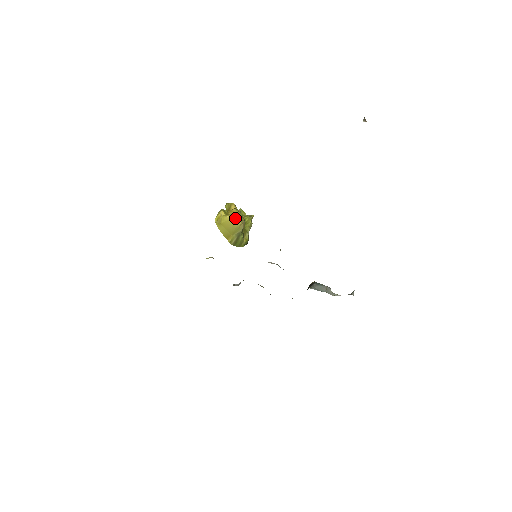
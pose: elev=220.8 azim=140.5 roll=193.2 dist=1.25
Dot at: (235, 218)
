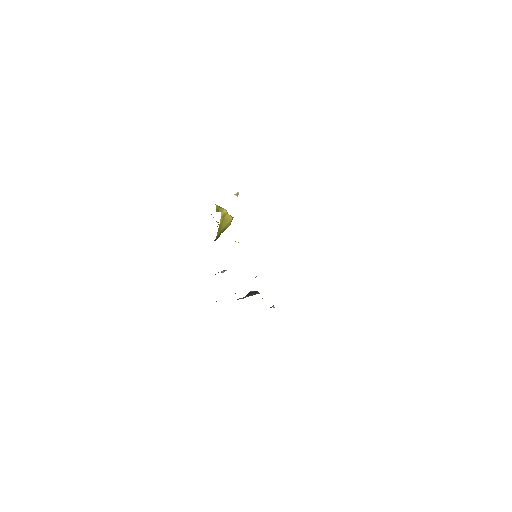
Dot at: occluded
